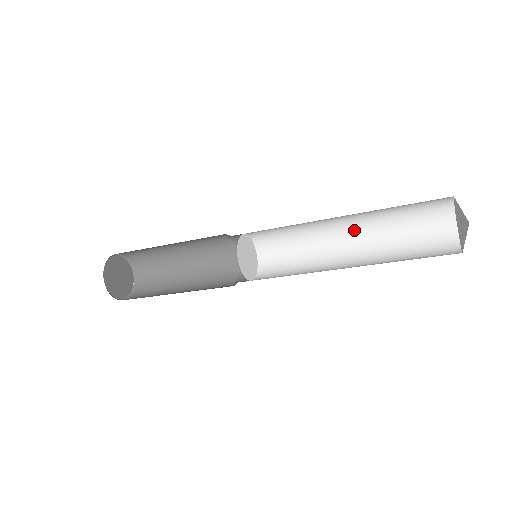
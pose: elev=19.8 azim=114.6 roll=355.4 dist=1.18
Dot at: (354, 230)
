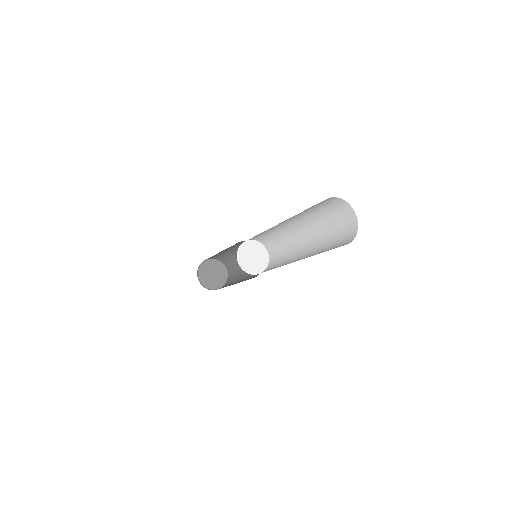
Dot at: (295, 221)
